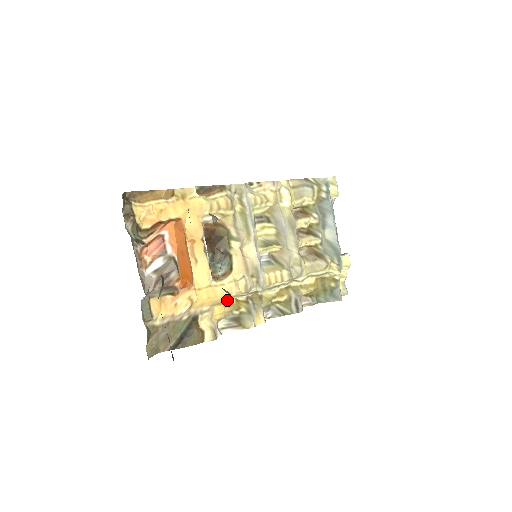
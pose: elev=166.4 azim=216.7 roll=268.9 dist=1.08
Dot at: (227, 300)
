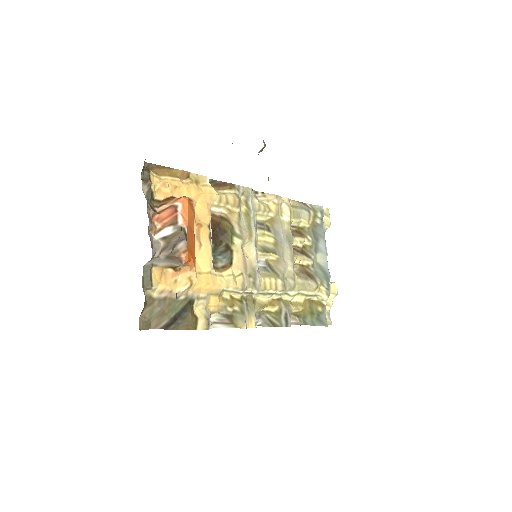
Dot at: (223, 294)
